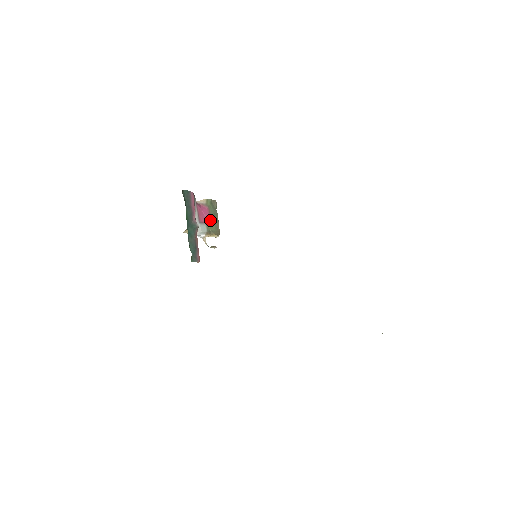
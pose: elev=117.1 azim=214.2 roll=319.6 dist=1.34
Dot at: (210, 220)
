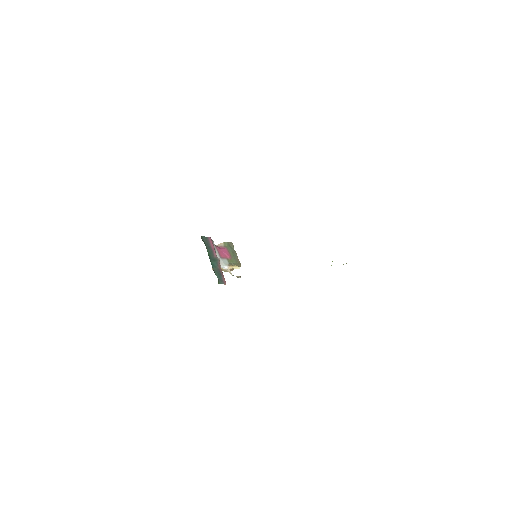
Dot at: (230, 256)
